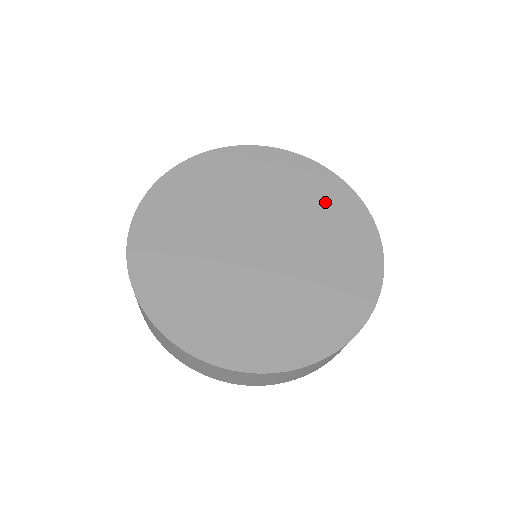
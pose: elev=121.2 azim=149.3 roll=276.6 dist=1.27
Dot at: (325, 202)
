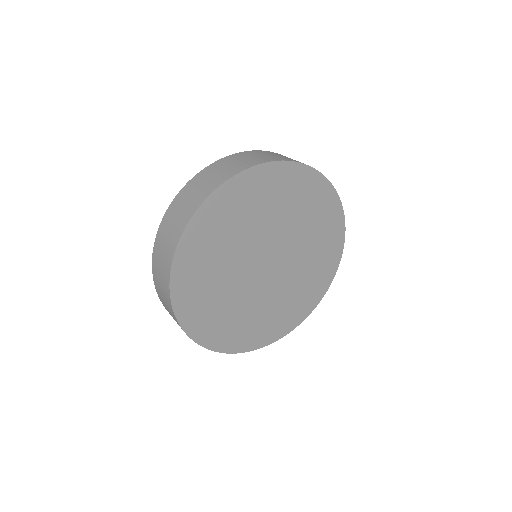
Dot at: (299, 197)
